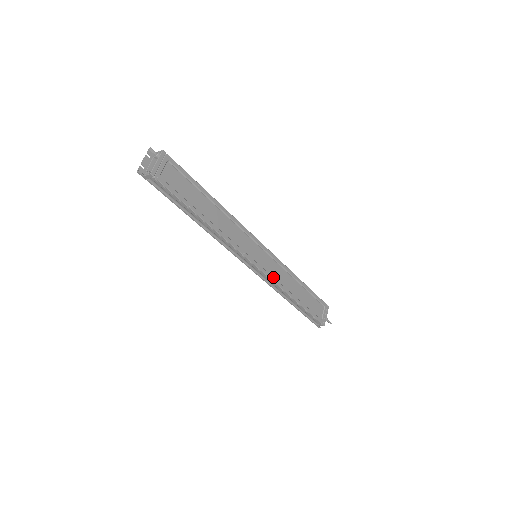
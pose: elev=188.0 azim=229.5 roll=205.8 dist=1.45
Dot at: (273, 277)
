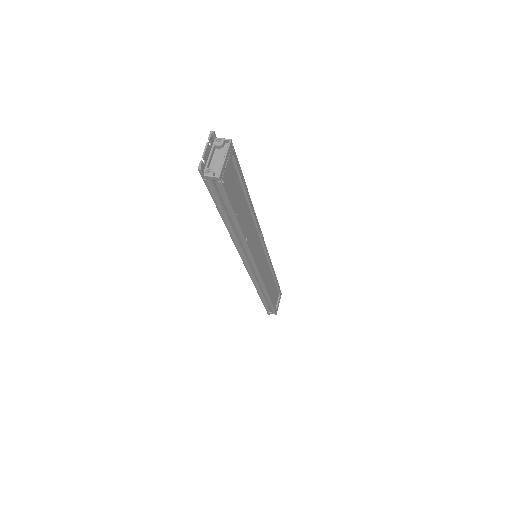
Dot at: occluded
